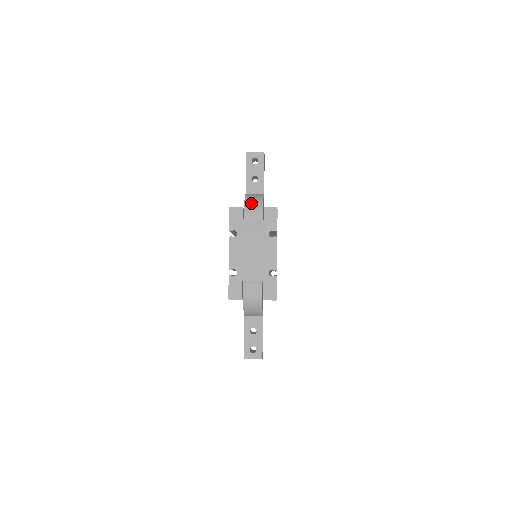
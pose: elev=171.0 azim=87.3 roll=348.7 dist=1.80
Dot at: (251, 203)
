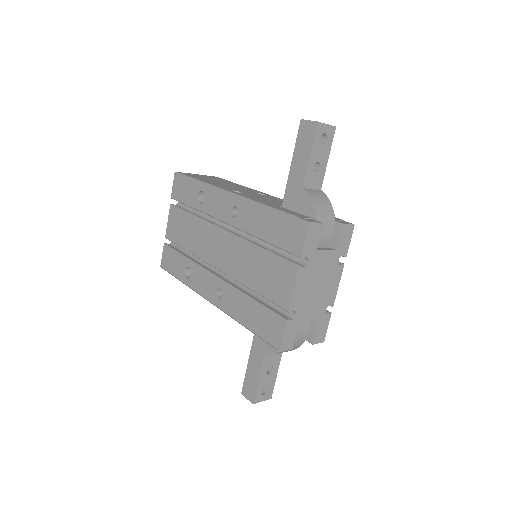
Dot at: (323, 212)
